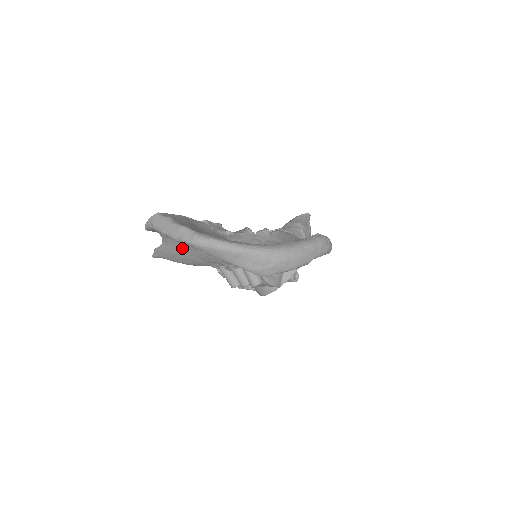
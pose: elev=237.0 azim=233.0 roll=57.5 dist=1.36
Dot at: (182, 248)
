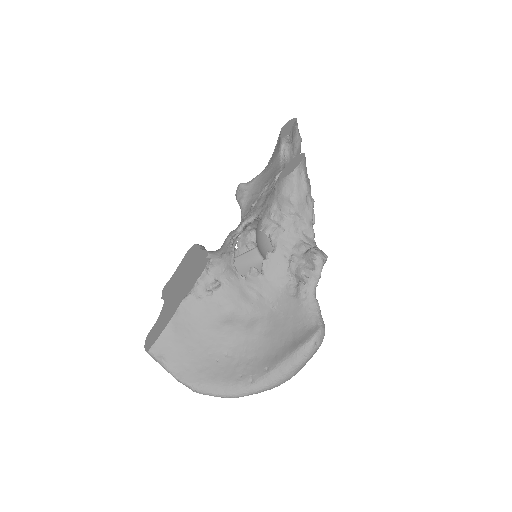
Dot at: occluded
